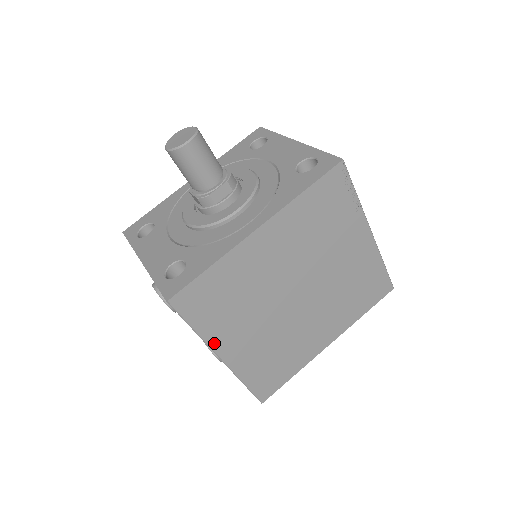
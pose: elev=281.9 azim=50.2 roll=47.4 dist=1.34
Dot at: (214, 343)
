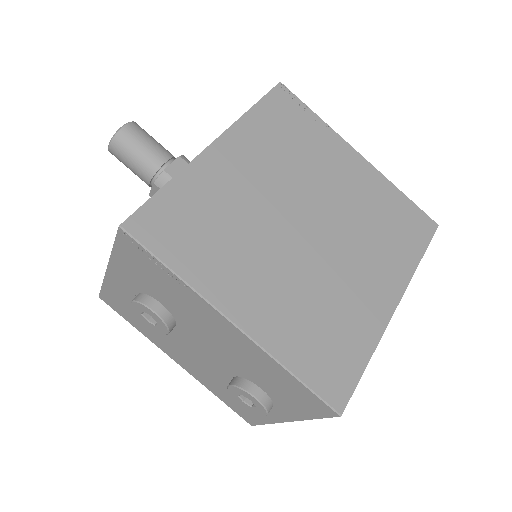
Dot at: (211, 294)
